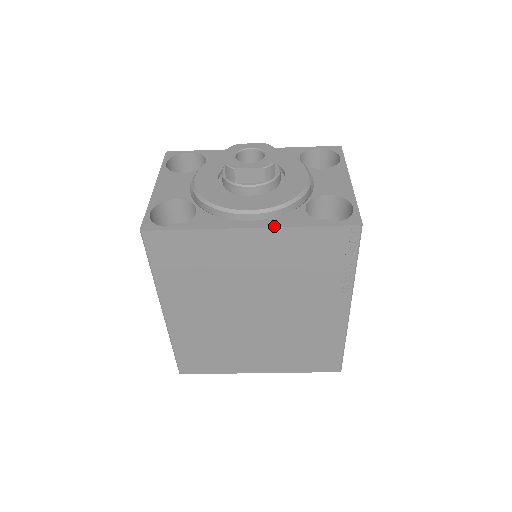
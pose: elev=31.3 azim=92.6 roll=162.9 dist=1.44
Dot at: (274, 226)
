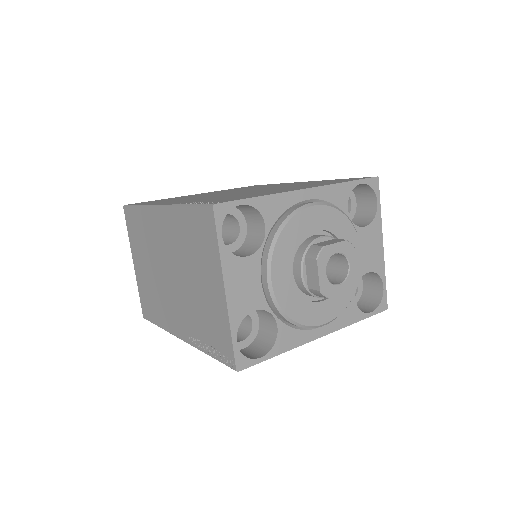
Dot at: (337, 329)
